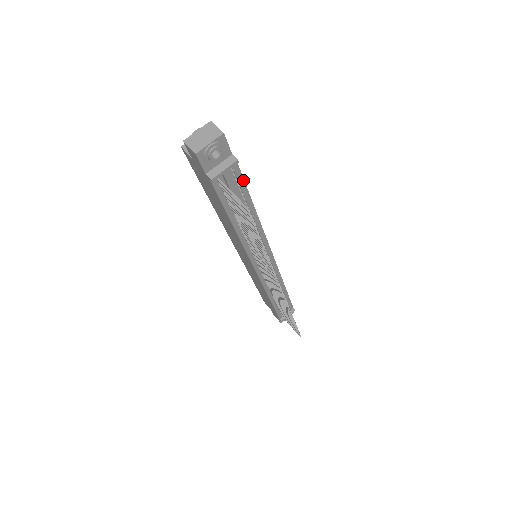
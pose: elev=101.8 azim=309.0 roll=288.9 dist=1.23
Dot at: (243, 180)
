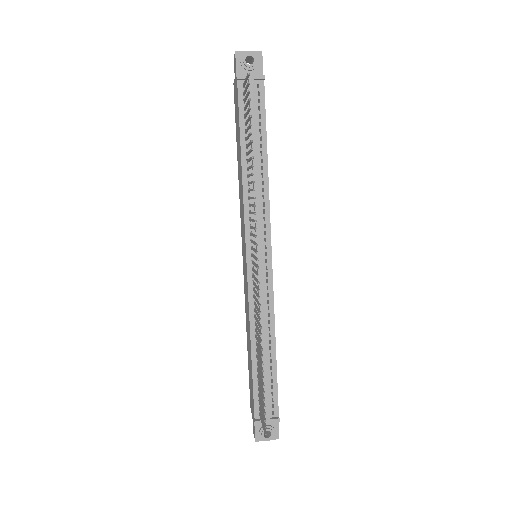
Dot at: occluded
